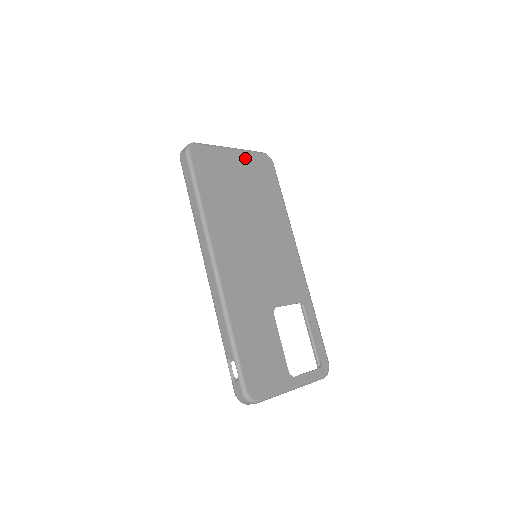
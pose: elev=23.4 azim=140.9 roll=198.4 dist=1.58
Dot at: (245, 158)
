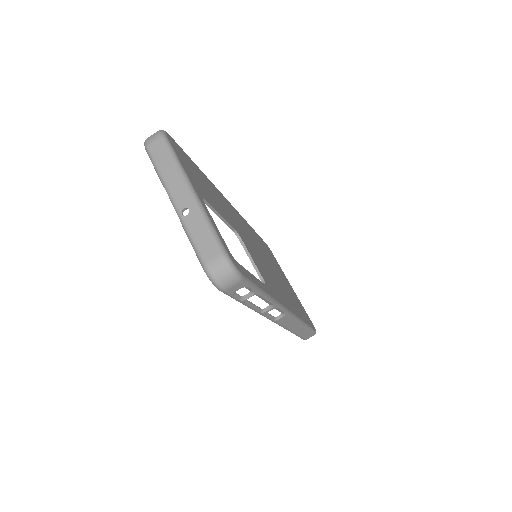
Dot at: (297, 297)
